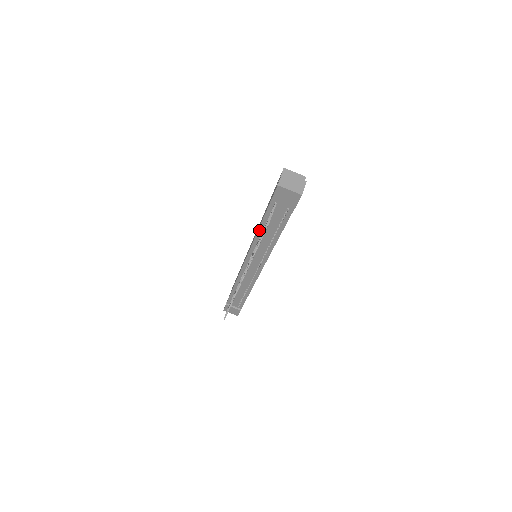
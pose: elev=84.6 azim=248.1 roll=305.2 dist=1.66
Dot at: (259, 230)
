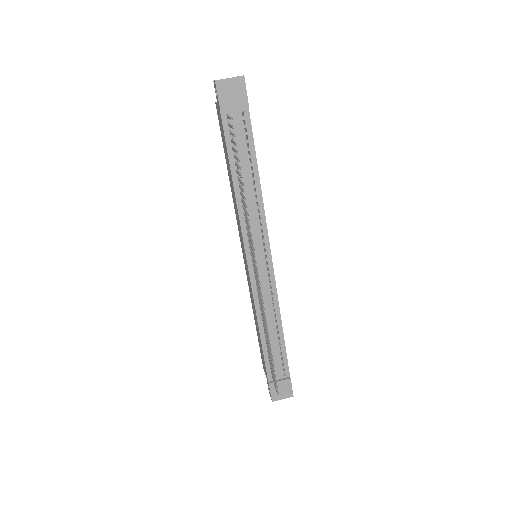
Dot at: (234, 182)
